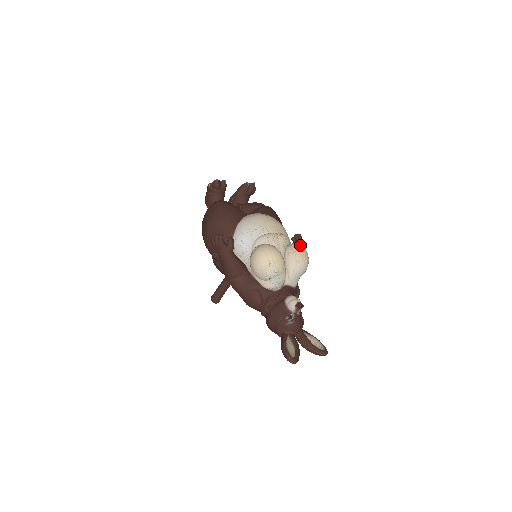
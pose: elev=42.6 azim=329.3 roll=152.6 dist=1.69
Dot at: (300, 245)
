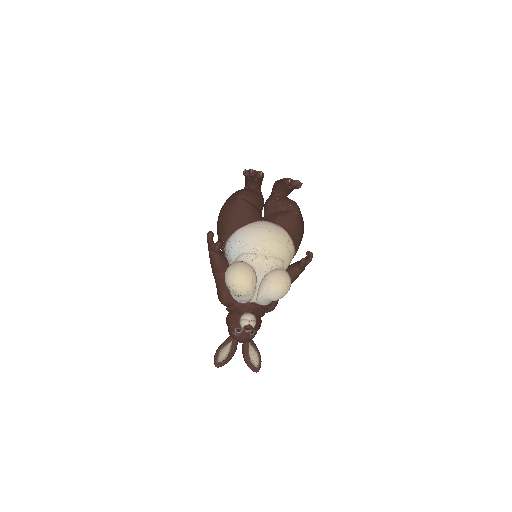
Dot at: (284, 277)
